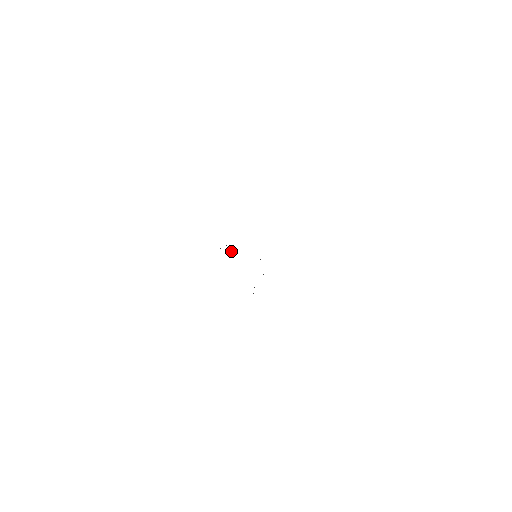
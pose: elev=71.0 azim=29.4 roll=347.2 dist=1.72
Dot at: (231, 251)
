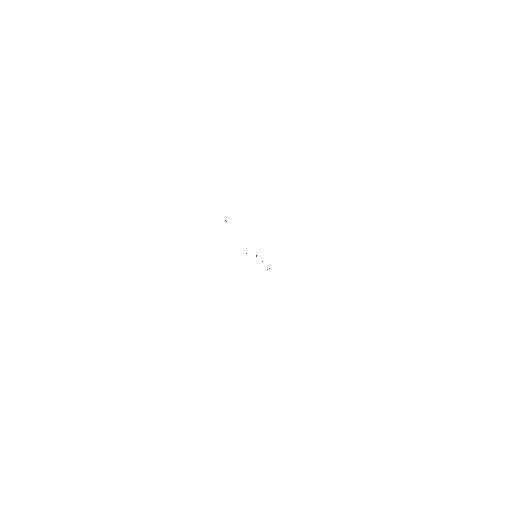
Dot at: occluded
